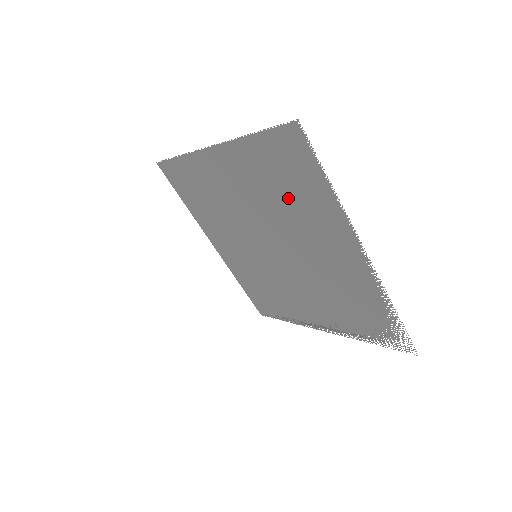
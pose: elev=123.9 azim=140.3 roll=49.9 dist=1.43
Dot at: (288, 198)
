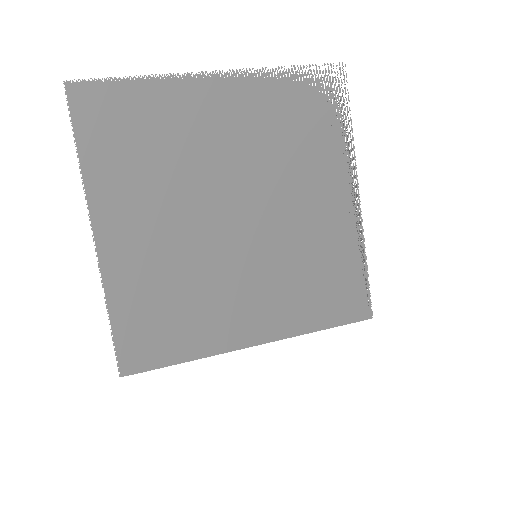
Dot at: (157, 145)
